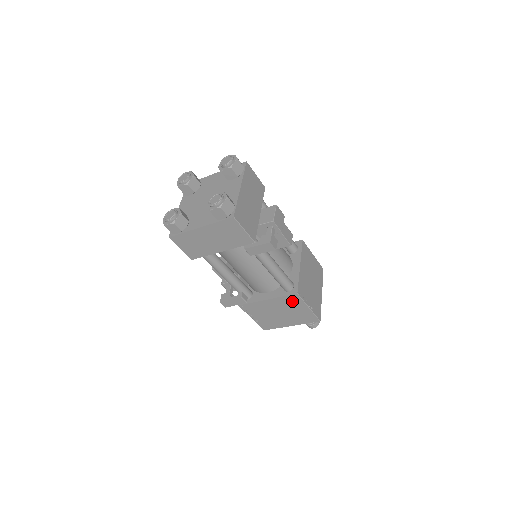
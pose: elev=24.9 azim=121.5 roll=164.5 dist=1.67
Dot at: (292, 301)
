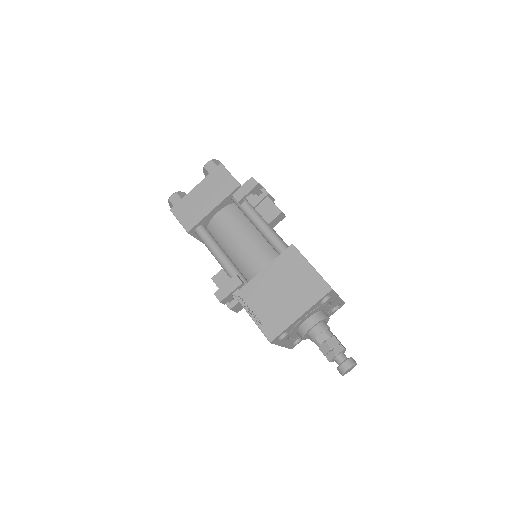
Dot at: (290, 261)
